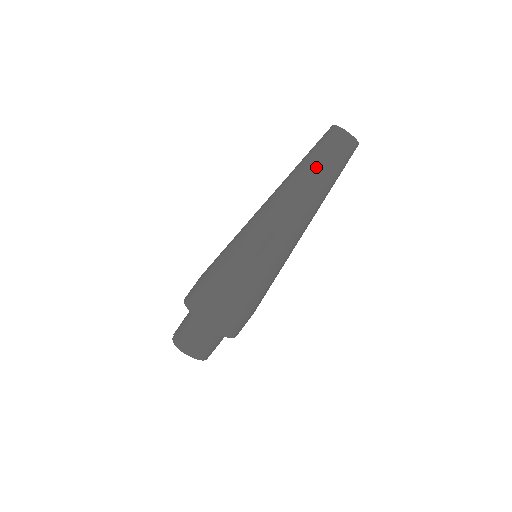
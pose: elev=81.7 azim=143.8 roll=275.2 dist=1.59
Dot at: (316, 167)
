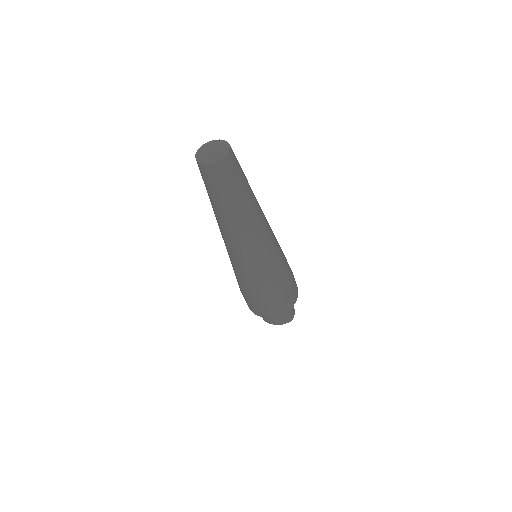
Dot at: (209, 198)
